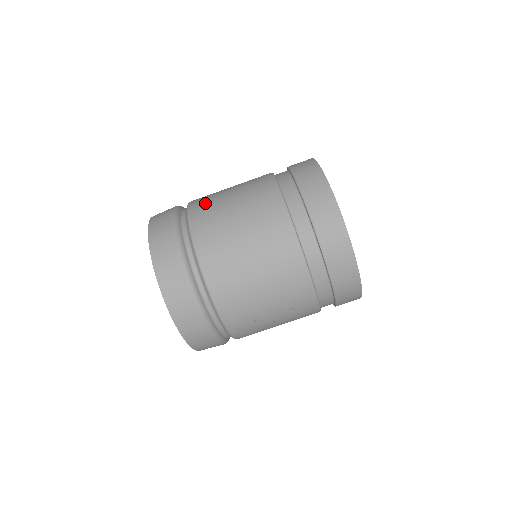
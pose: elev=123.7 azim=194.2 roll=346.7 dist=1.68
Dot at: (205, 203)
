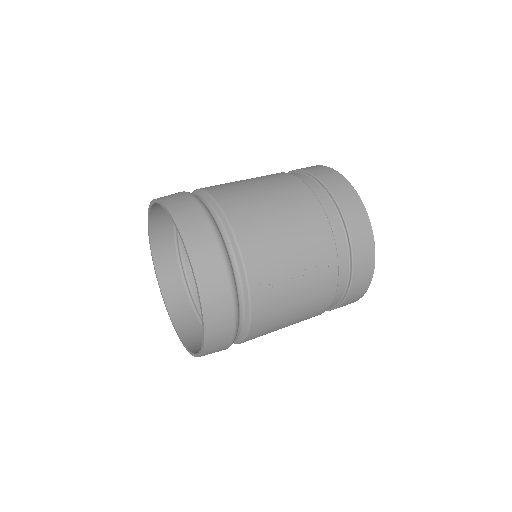
Dot at: occluded
